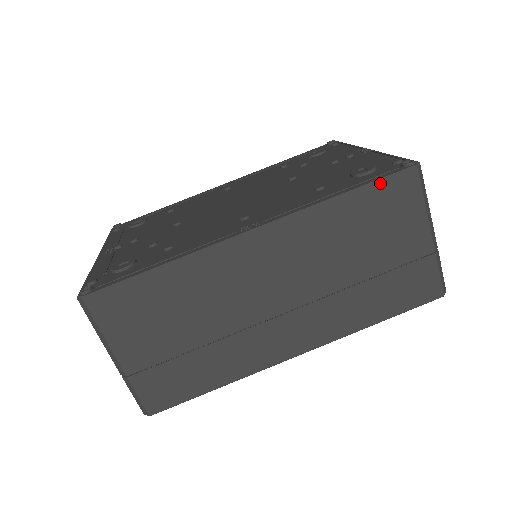
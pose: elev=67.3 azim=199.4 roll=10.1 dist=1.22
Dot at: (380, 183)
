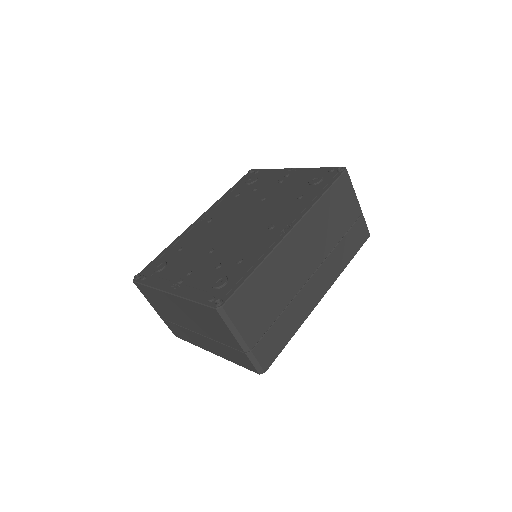
Dot at: (336, 183)
